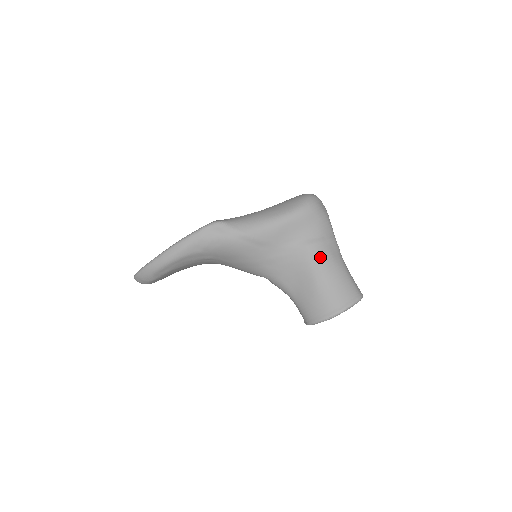
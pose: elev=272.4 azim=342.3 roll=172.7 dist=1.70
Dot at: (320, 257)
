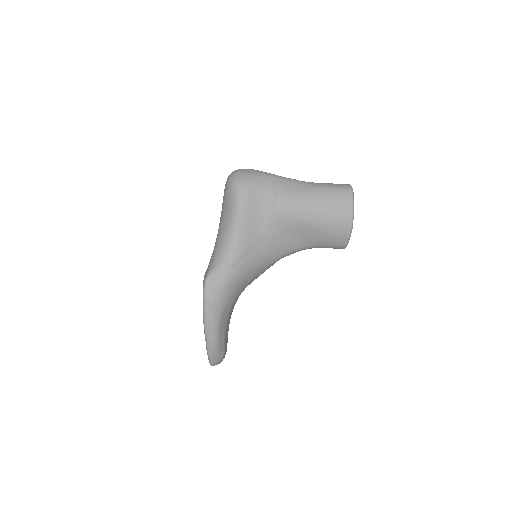
Dot at: (292, 206)
